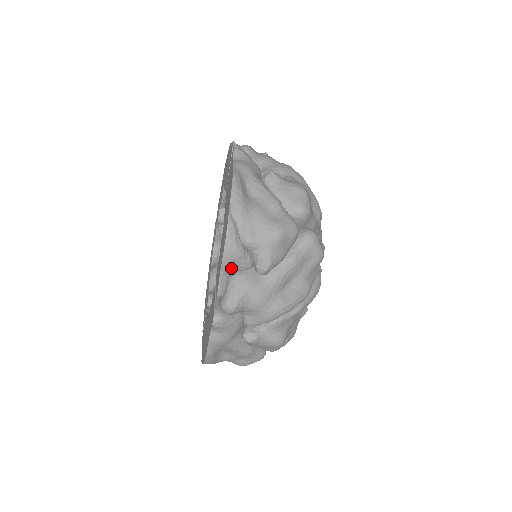
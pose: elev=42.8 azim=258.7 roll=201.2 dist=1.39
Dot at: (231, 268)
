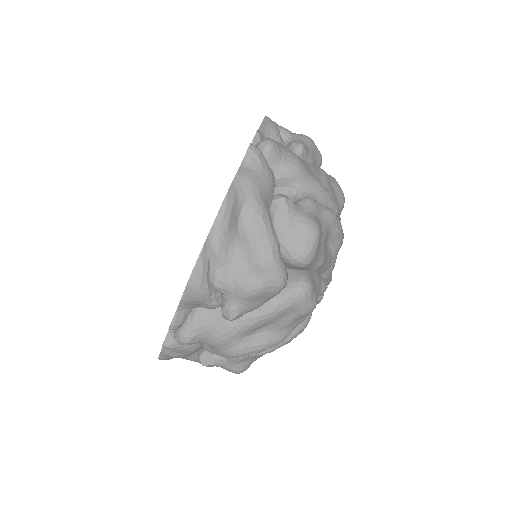
Dot at: (267, 137)
